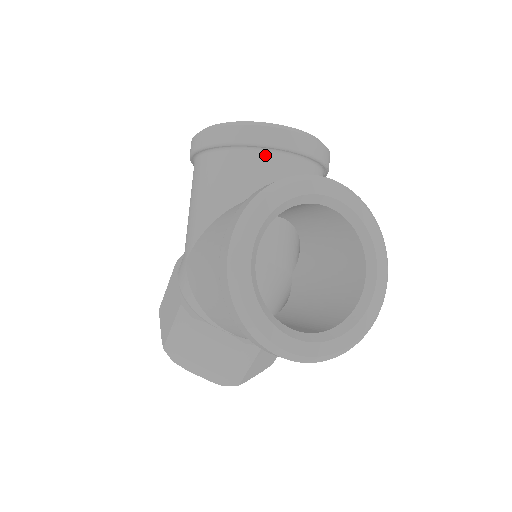
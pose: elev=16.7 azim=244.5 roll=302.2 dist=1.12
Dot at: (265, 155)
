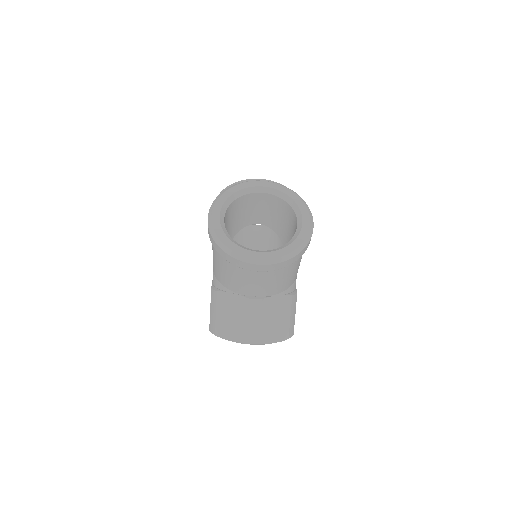
Dot at: occluded
